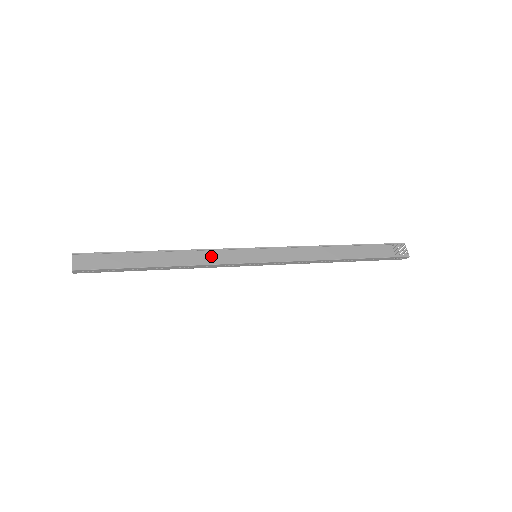
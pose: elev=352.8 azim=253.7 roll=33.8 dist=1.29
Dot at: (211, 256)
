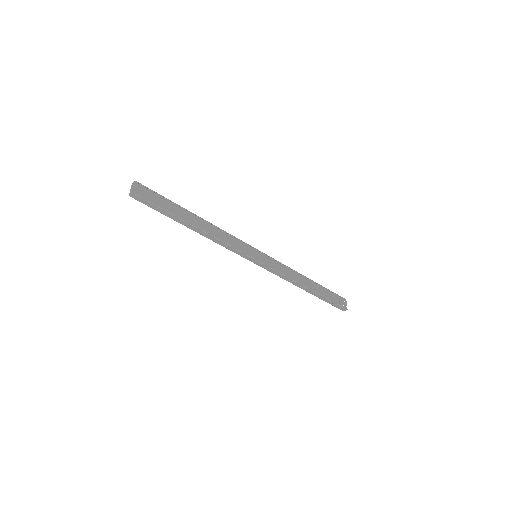
Dot at: (229, 239)
